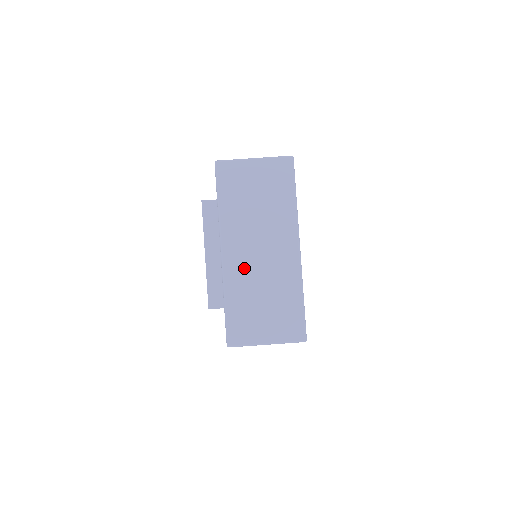
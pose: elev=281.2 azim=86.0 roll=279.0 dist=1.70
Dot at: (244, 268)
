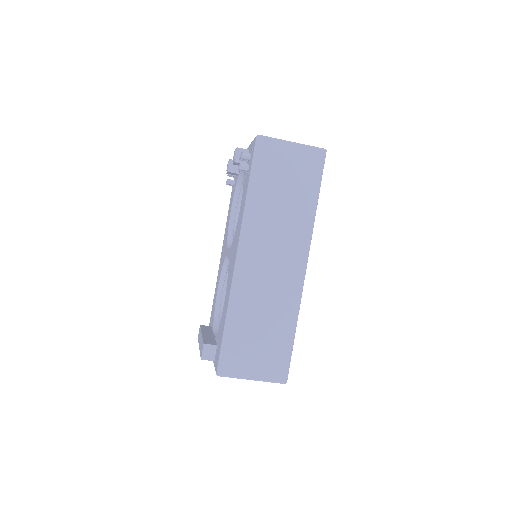
Dot at: occluded
